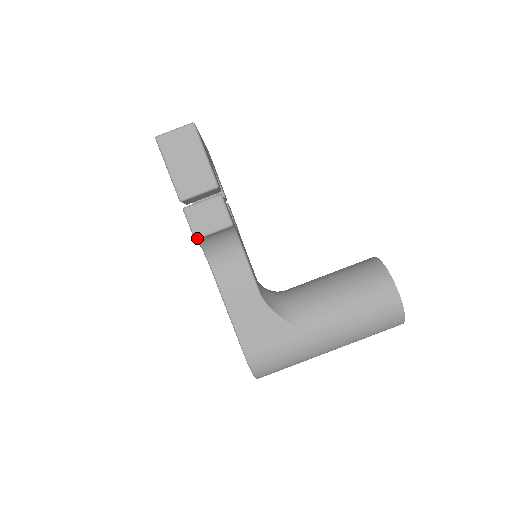
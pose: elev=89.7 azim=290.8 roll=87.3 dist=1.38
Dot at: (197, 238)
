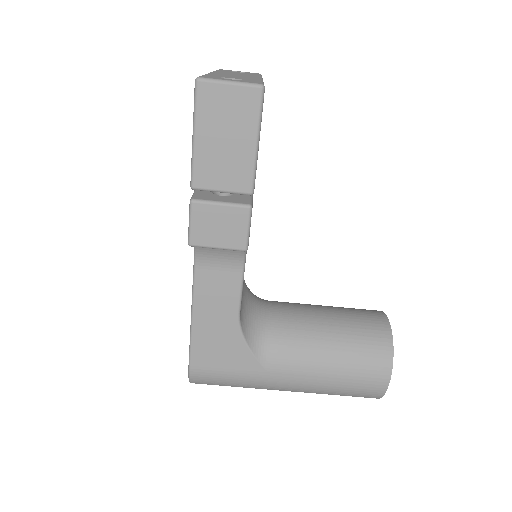
Dot at: (192, 245)
